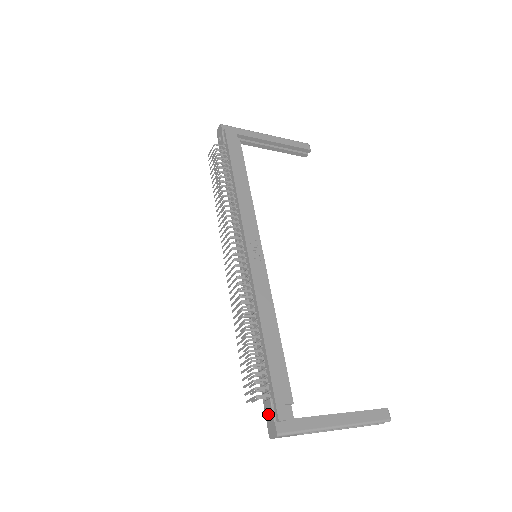
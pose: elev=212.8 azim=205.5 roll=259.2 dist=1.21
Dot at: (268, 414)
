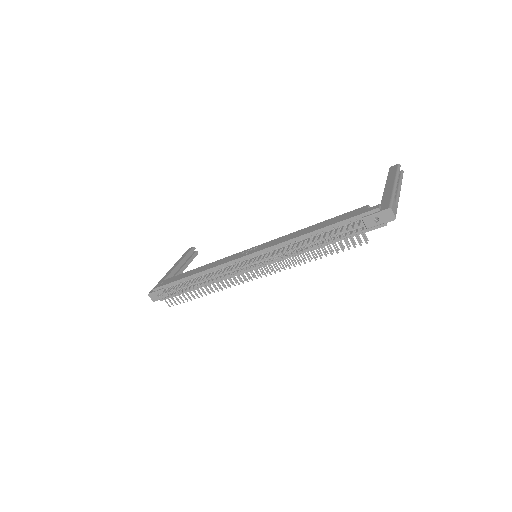
Dot at: (376, 222)
